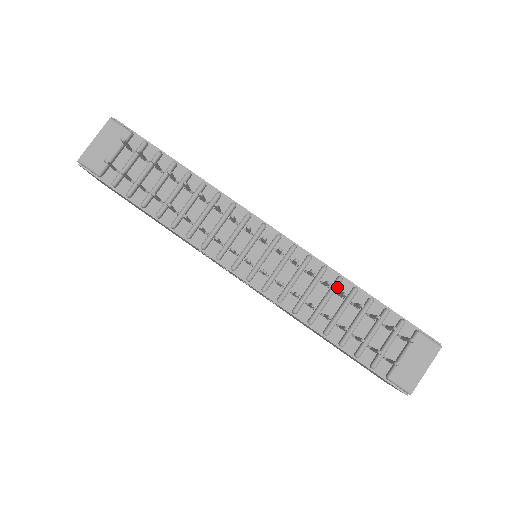
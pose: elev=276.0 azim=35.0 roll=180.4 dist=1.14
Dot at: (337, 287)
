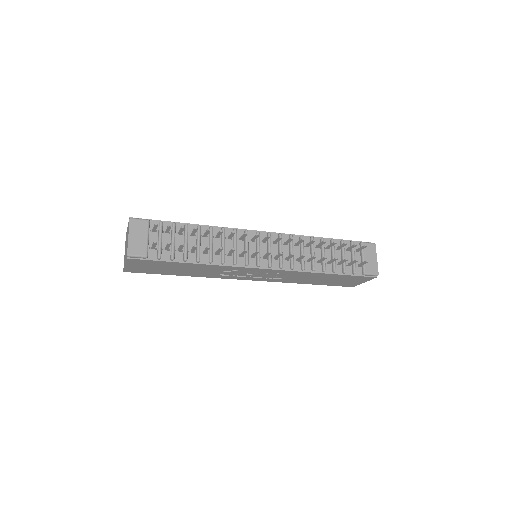
Dot at: (313, 244)
